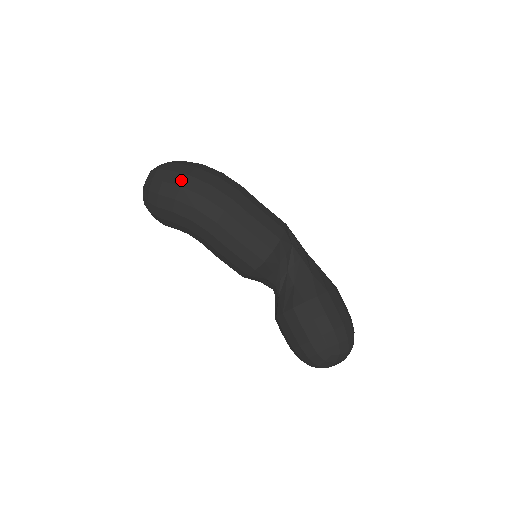
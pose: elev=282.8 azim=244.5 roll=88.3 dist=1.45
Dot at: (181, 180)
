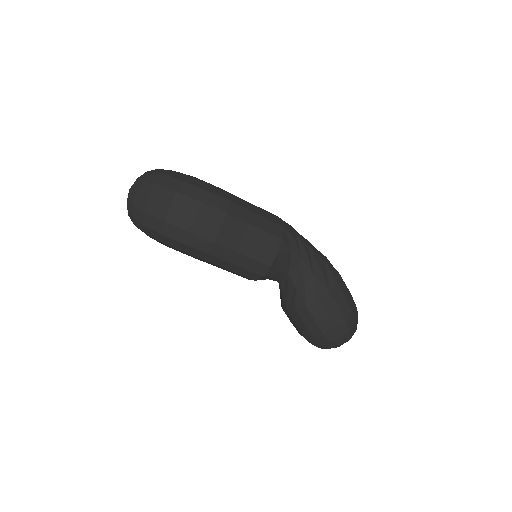
Dot at: (163, 213)
